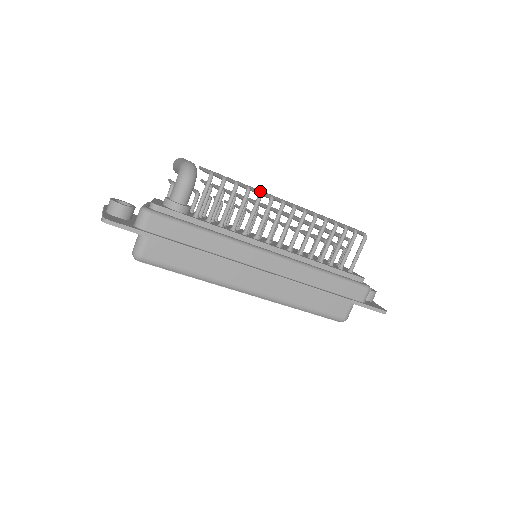
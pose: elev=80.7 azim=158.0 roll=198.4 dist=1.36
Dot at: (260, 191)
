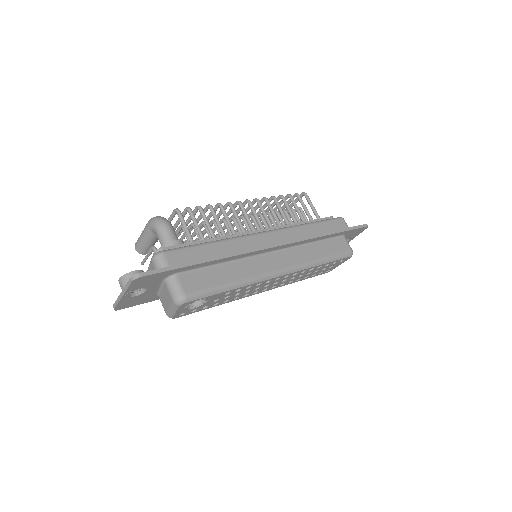
Dot at: (217, 203)
